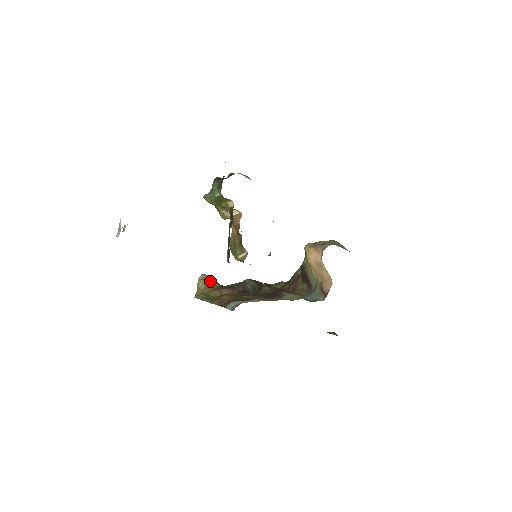
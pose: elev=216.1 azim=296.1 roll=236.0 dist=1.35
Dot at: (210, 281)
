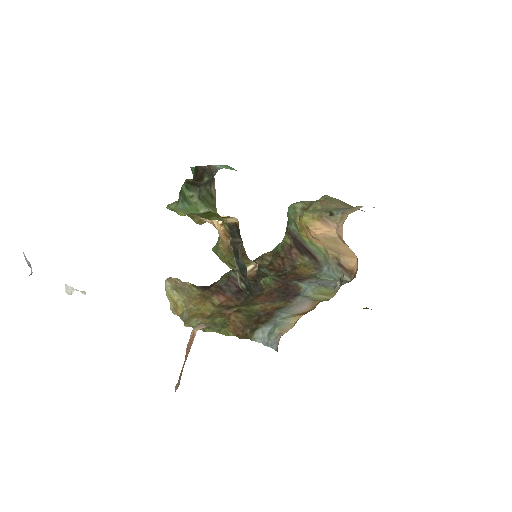
Dot at: (184, 287)
